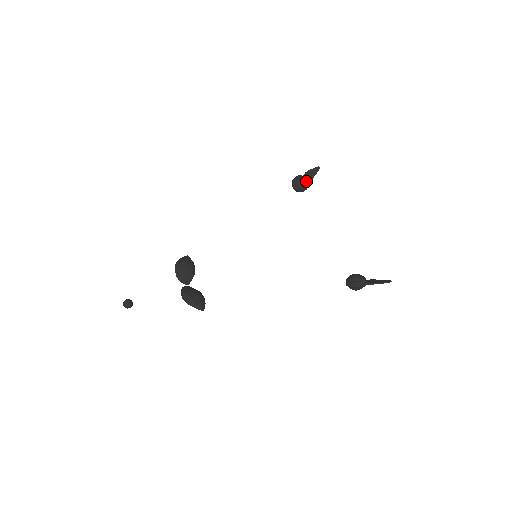
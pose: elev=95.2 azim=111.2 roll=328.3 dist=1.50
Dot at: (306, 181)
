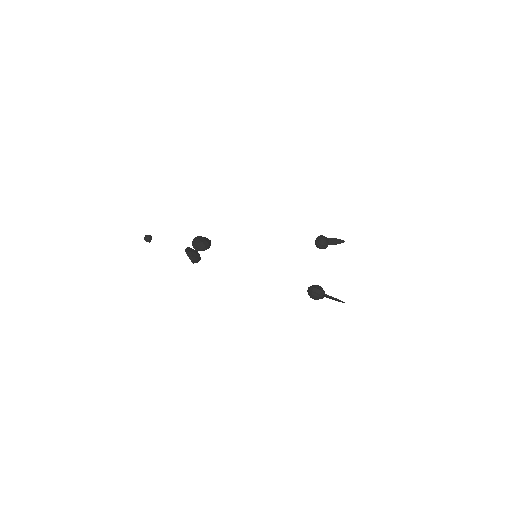
Dot at: (327, 241)
